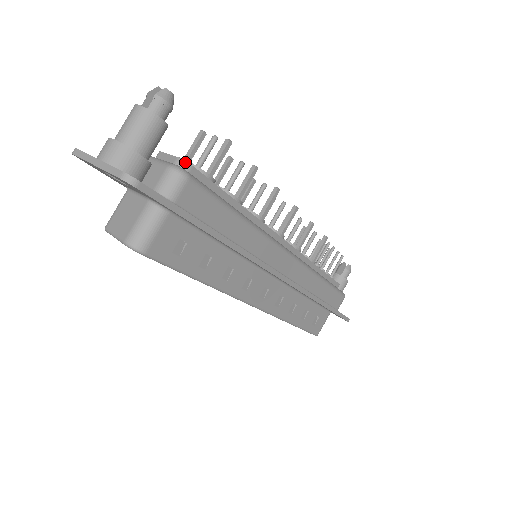
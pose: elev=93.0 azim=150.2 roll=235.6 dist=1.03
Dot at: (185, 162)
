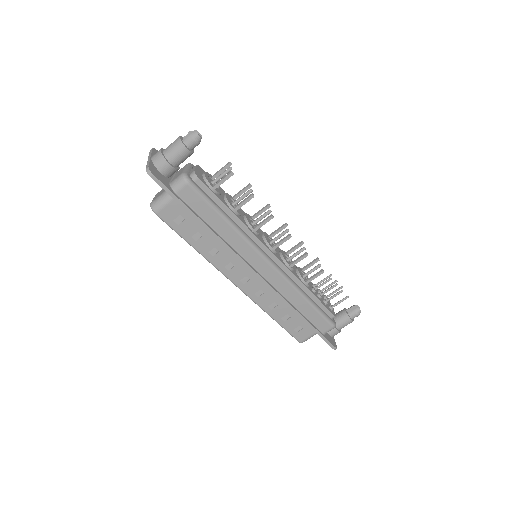
Dot at: (195, 175)
